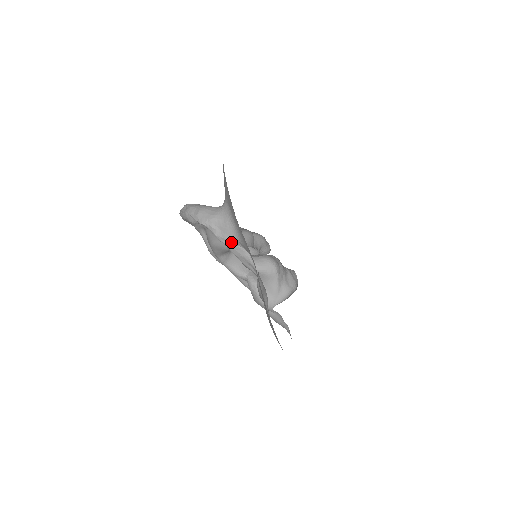
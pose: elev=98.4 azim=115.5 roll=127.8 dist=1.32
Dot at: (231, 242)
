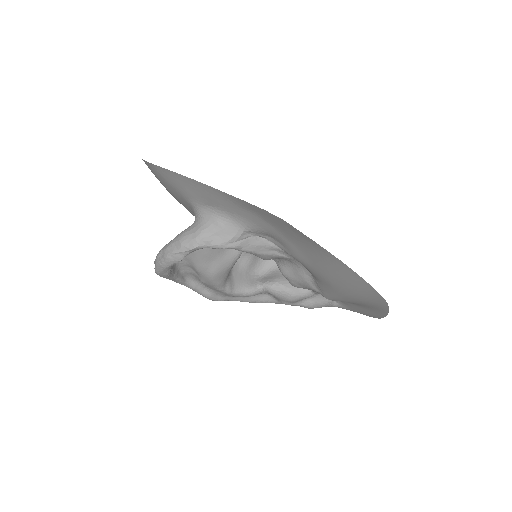
Dot at: (238, 239)
